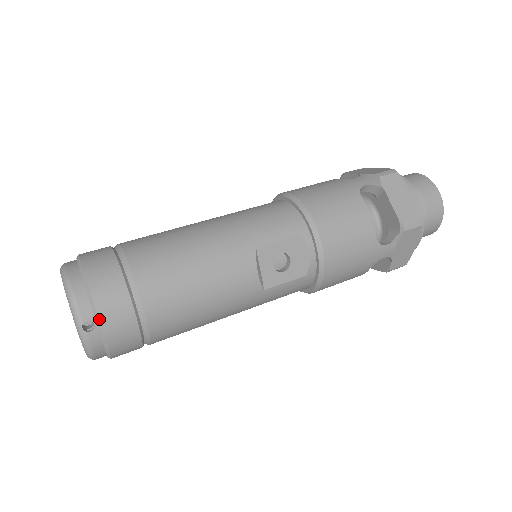
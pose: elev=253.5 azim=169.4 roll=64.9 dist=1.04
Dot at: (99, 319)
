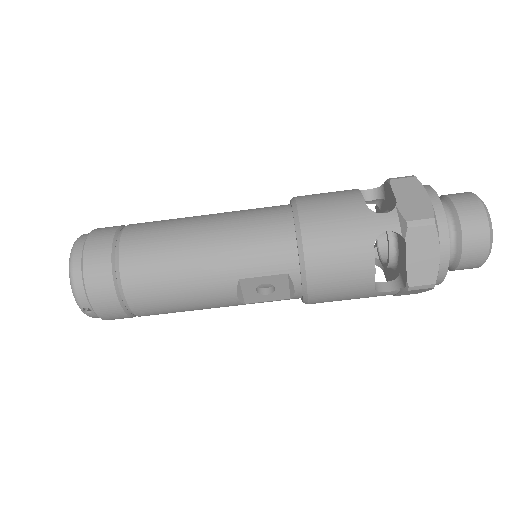
Dot at: (94, 310)
